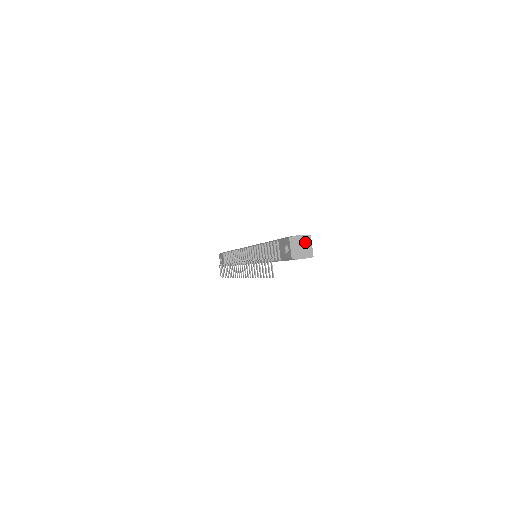
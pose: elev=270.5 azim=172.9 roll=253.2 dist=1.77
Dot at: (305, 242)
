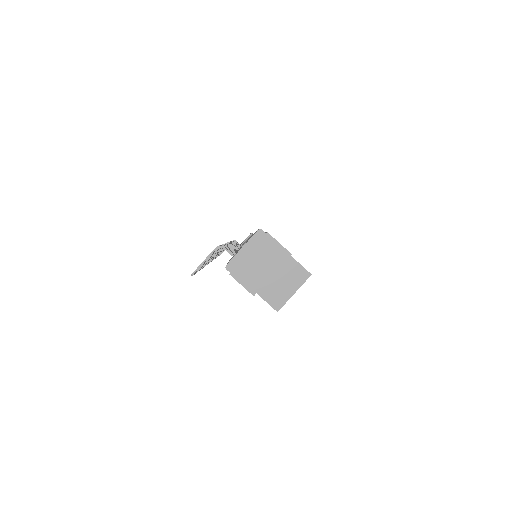
Dot at: (278, 266)
